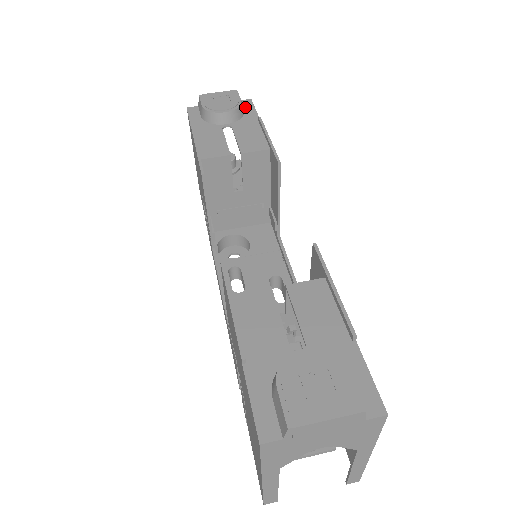
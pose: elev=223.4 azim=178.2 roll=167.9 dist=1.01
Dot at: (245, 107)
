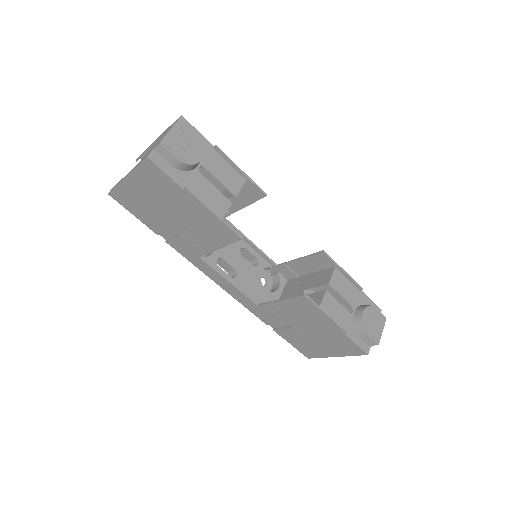
Dot at: occluded
